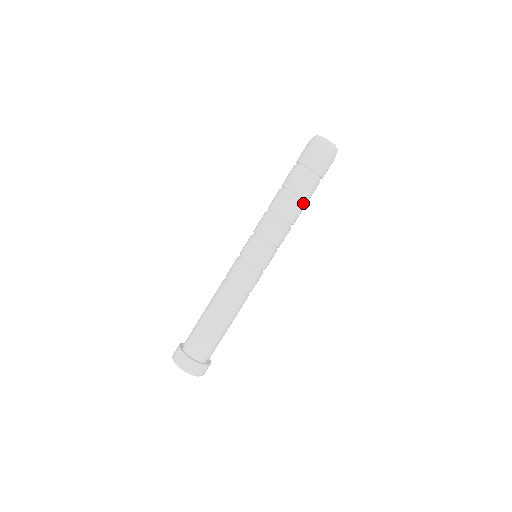
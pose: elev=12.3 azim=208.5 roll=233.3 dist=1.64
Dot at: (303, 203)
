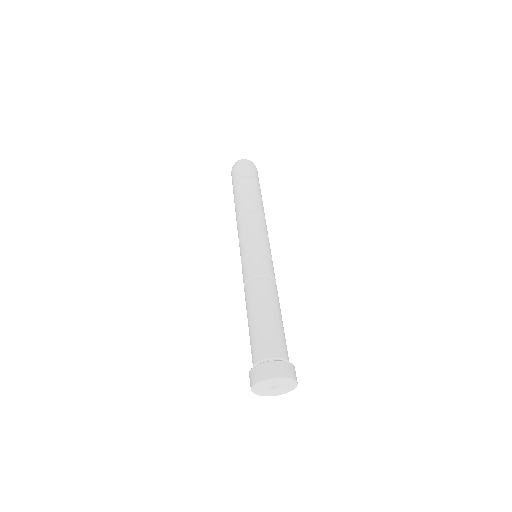
Dot at: (259, 198)
